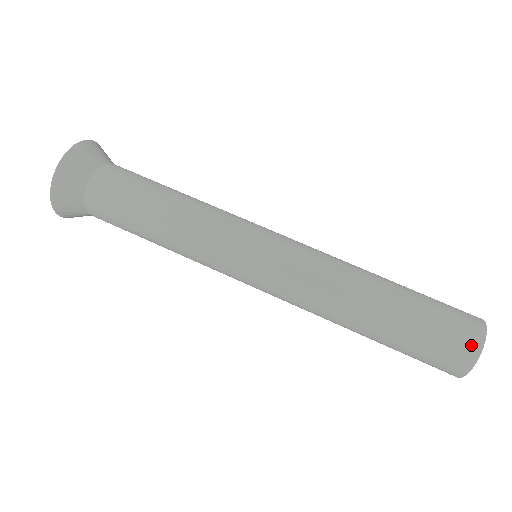
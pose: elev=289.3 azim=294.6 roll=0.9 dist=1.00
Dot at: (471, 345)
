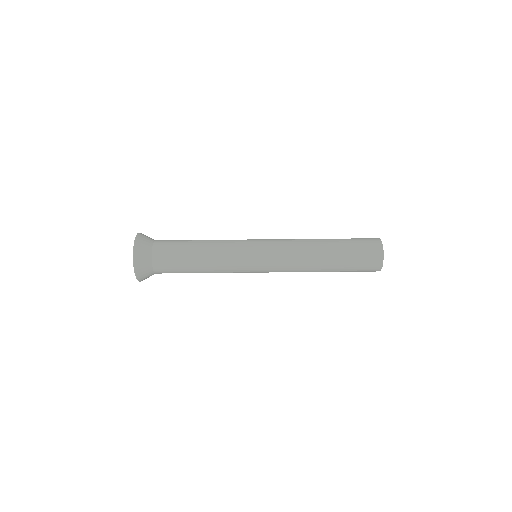
Dot at: (377, 249)
